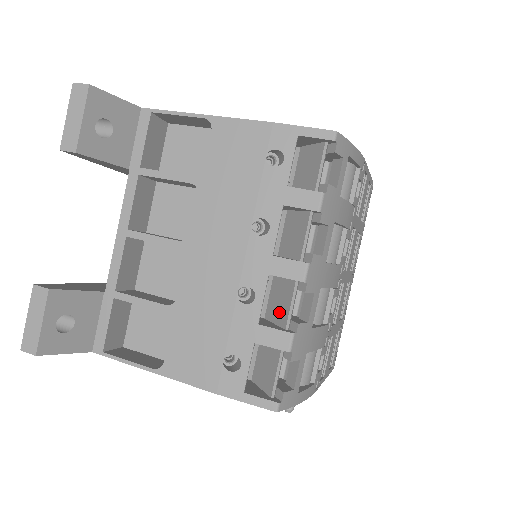
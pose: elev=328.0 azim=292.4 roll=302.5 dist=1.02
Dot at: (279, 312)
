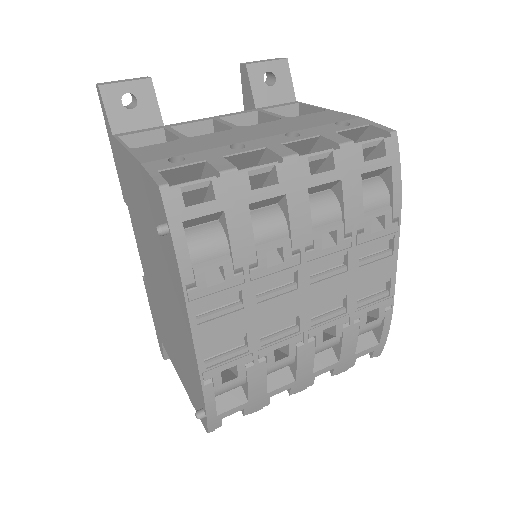
Dot at: occluded
